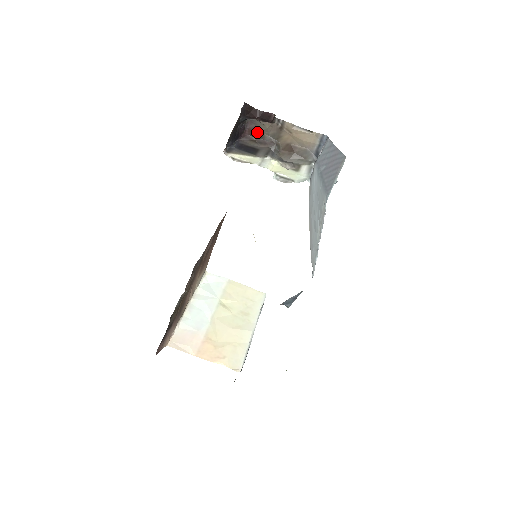
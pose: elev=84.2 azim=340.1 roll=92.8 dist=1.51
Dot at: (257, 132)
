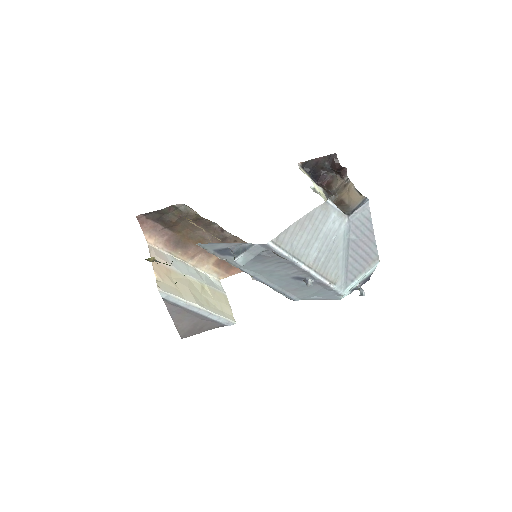
Dot at: (331, 185)
